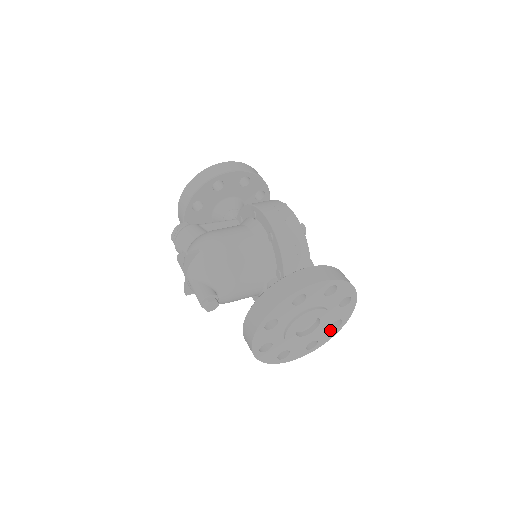
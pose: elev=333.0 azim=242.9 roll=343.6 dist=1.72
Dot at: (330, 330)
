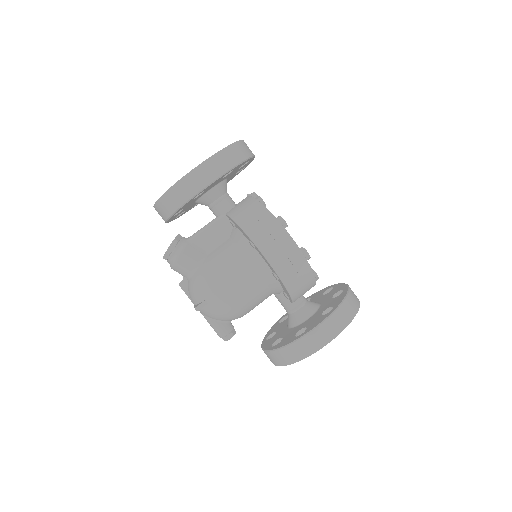
Dot at: occluded
